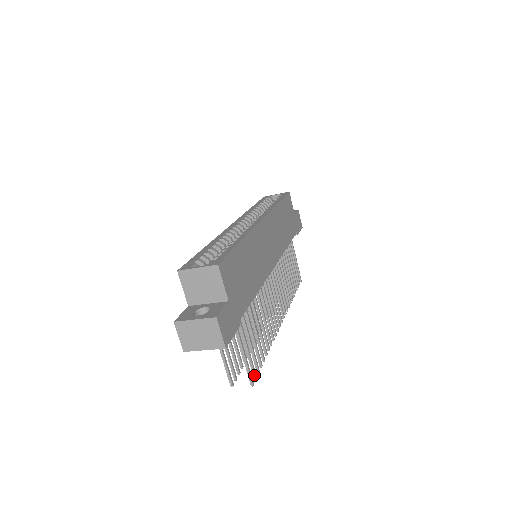
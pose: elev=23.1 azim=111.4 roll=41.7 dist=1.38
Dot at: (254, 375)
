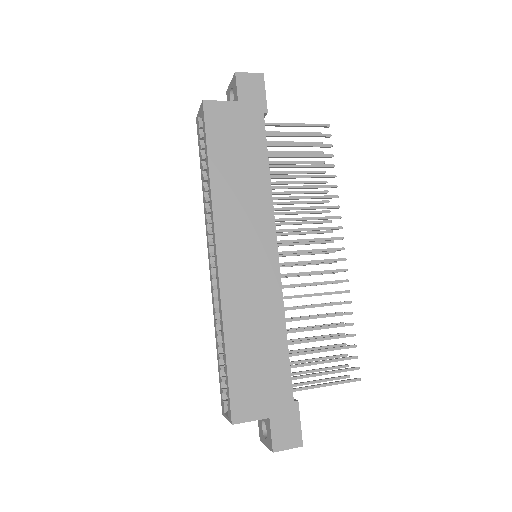
Dot at: occluded
